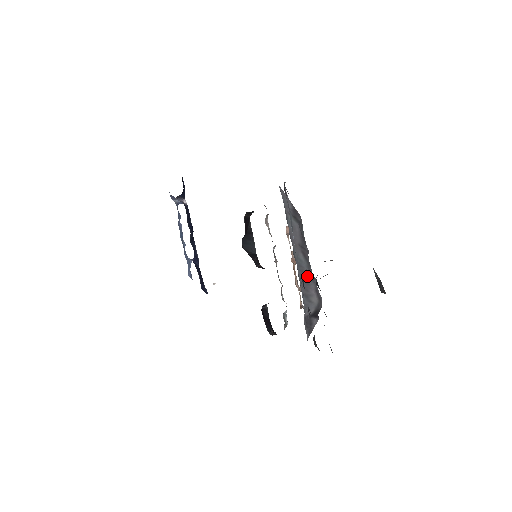
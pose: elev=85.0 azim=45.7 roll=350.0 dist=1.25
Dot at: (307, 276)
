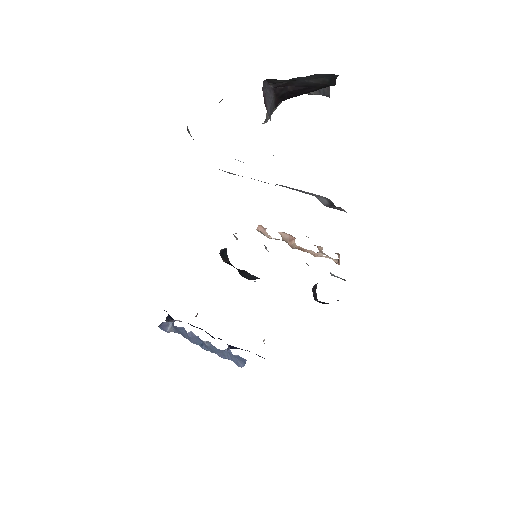
Dot at: occluded
